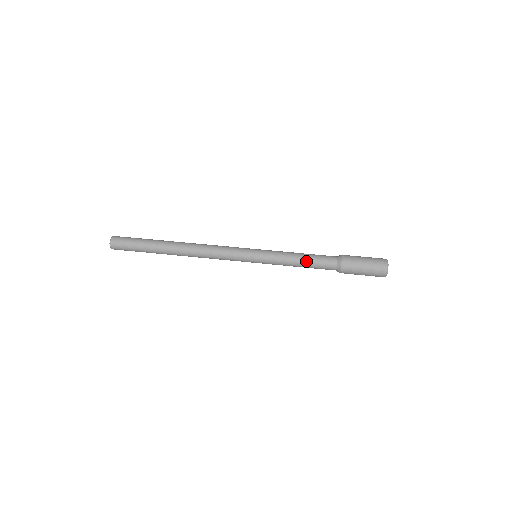
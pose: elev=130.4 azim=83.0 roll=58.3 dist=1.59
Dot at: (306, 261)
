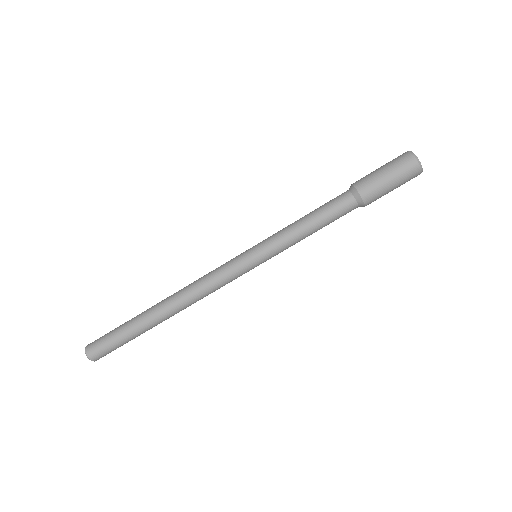
Dot at: (320, 228)
